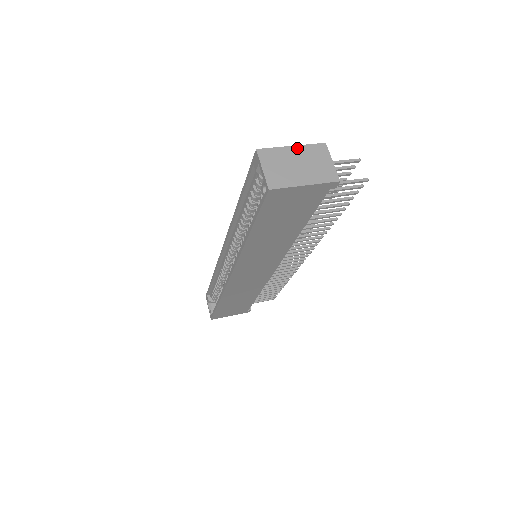
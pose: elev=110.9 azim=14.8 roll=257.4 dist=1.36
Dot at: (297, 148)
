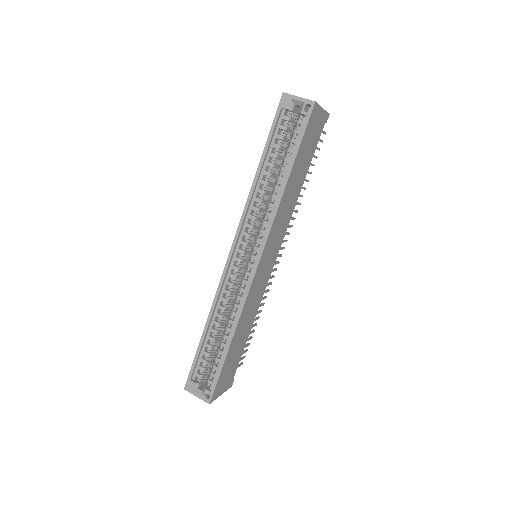
Dot at: occluded
